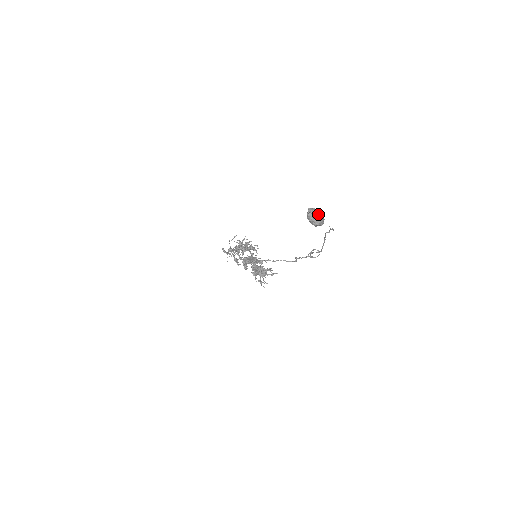
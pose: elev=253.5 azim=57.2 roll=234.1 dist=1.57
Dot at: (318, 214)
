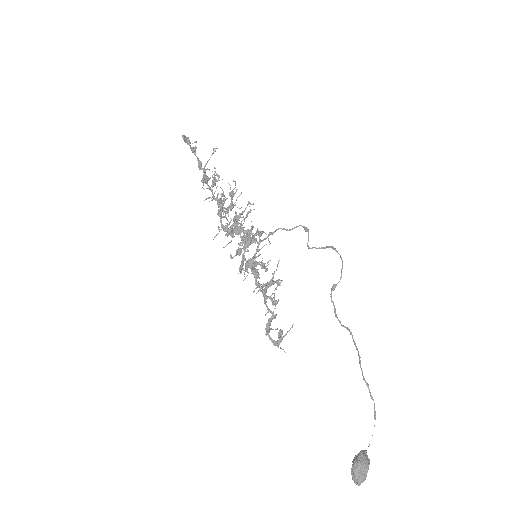
Dot at: occluded
